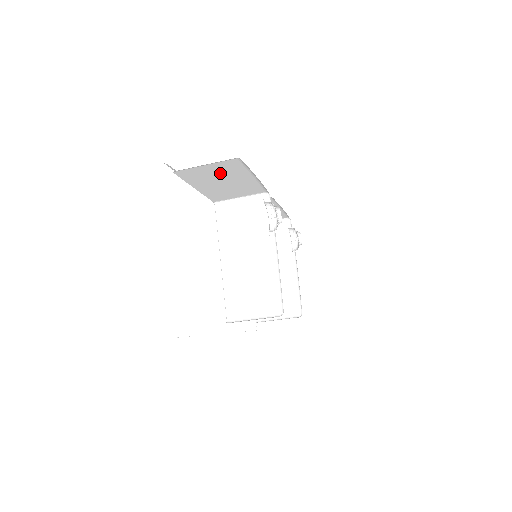
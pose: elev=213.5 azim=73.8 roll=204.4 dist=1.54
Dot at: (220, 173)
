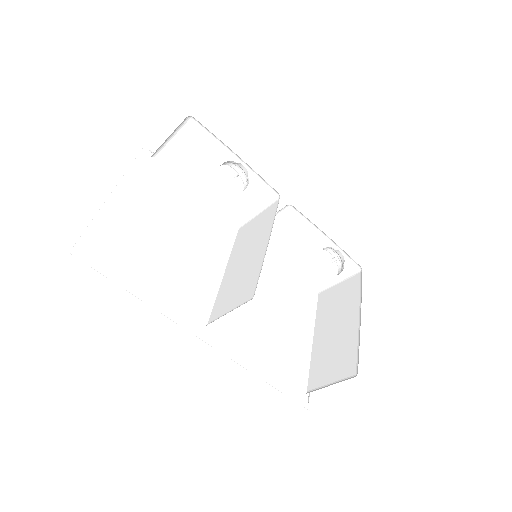
Dot at: (199, 154)
